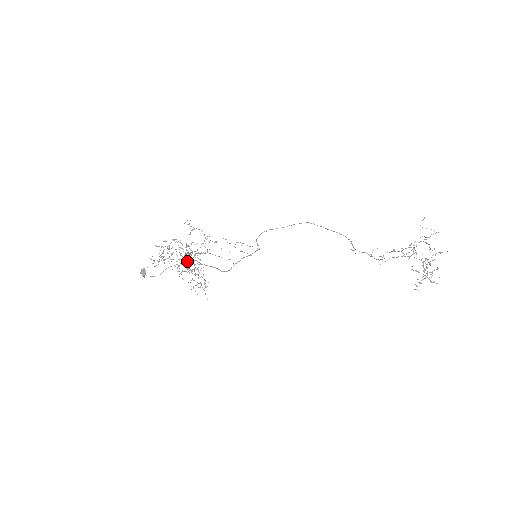
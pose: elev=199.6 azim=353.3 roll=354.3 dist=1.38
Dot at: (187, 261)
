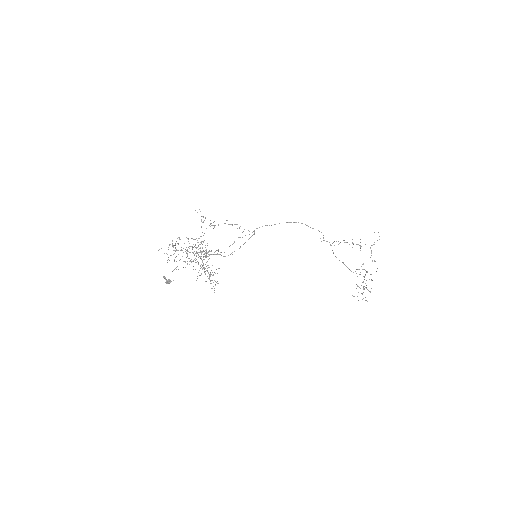
Dot at: occluded
